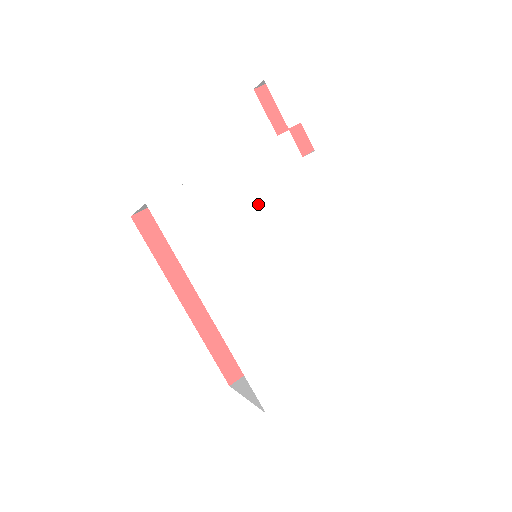
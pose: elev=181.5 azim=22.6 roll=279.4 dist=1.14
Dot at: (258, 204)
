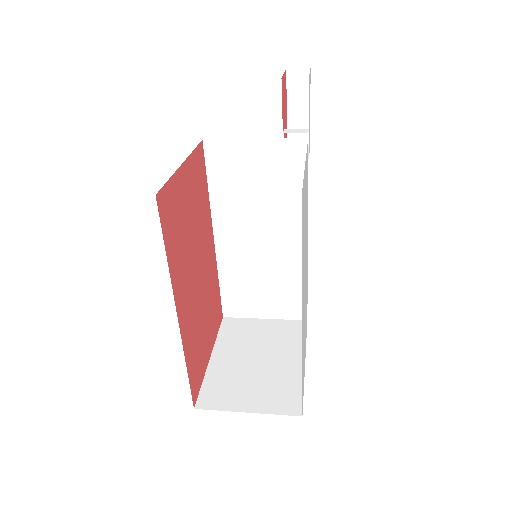
Dot at: (306, 205)
